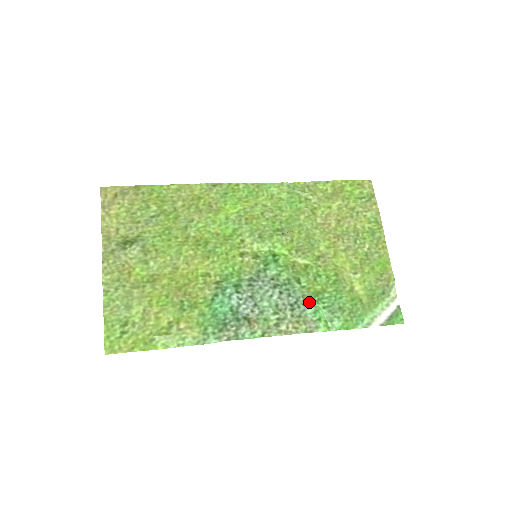
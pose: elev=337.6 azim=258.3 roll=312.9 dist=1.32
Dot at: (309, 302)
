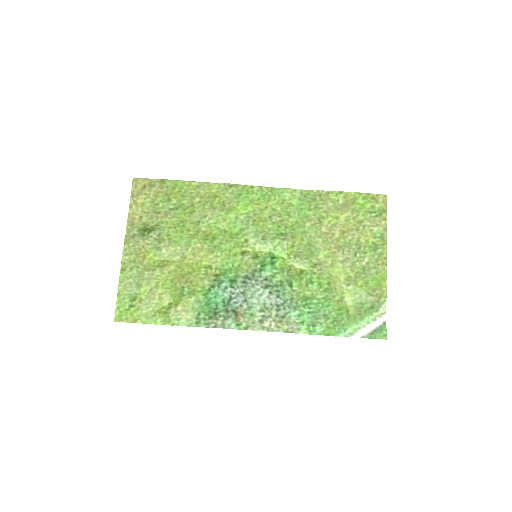
Dot at: (296, 305)
